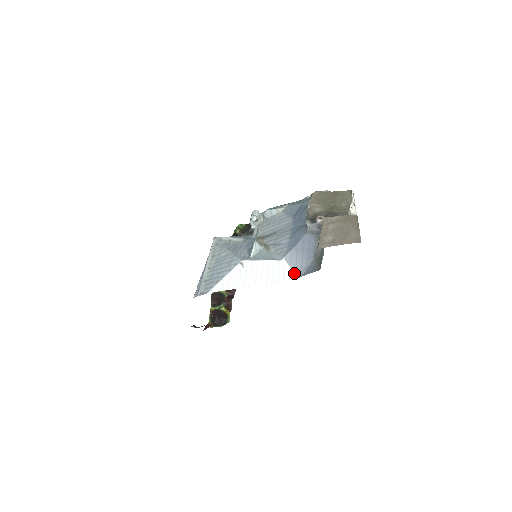
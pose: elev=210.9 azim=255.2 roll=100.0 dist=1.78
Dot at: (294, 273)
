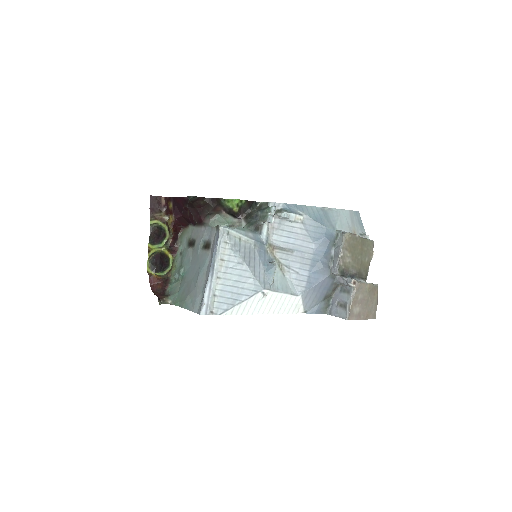
Dot at: (303, 308)
